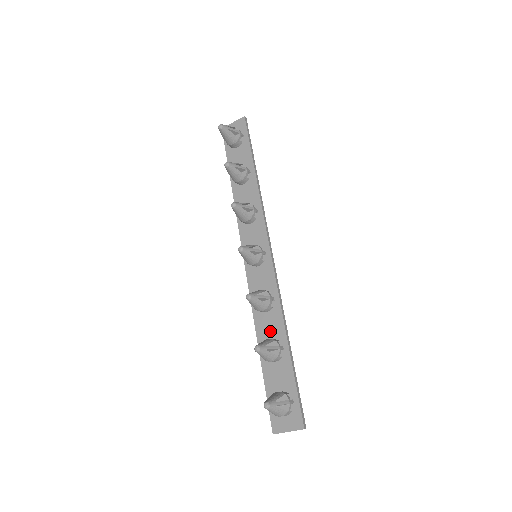
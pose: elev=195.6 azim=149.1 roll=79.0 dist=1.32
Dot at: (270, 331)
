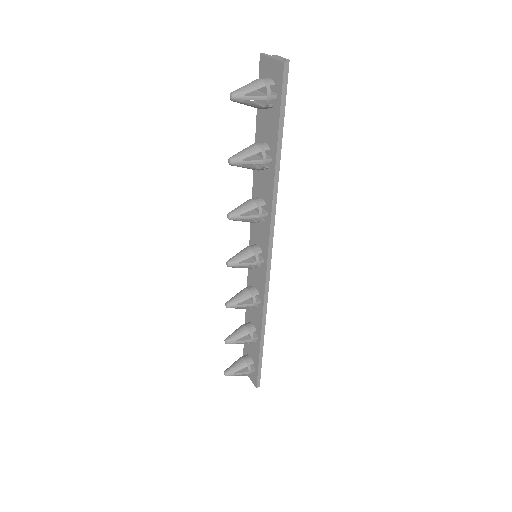
Dot at: (253, 318)
